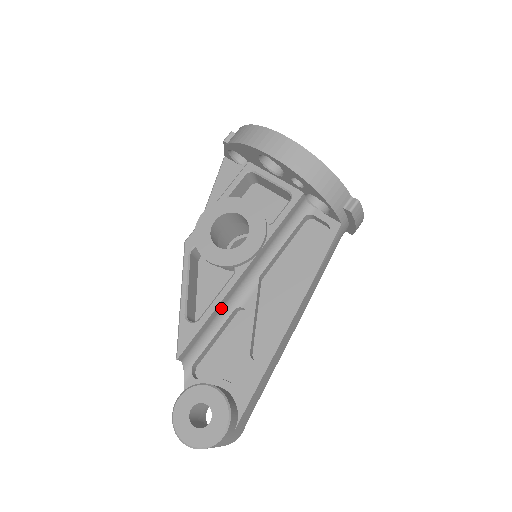
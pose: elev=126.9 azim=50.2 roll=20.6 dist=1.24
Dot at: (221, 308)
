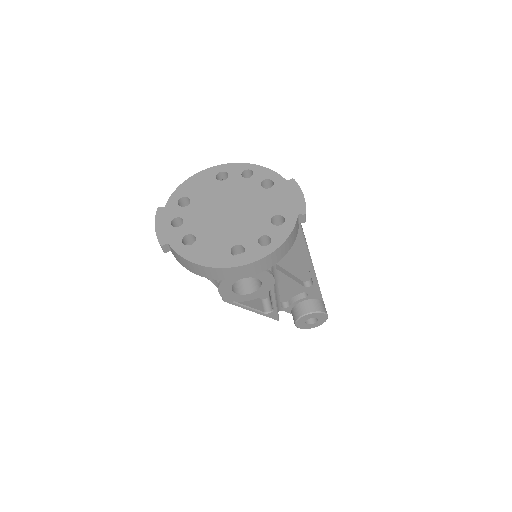
Dot at: occluded
